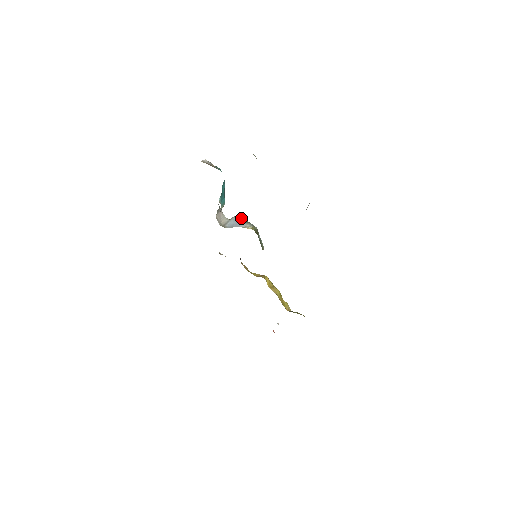
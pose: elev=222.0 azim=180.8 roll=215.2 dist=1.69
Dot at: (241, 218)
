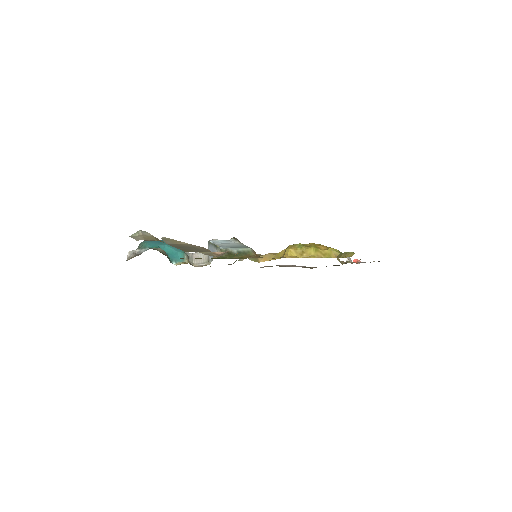
Dot at: (211, 244)
